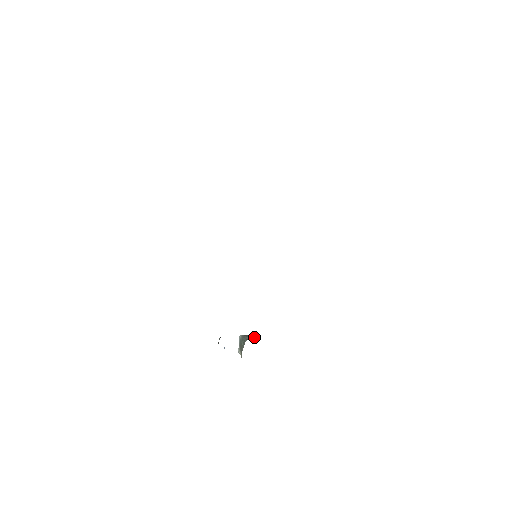
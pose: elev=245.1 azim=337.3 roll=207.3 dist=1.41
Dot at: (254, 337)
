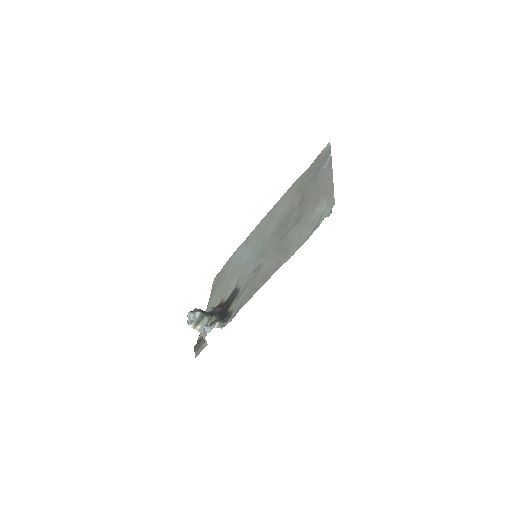
Dot at: (204, 312)
